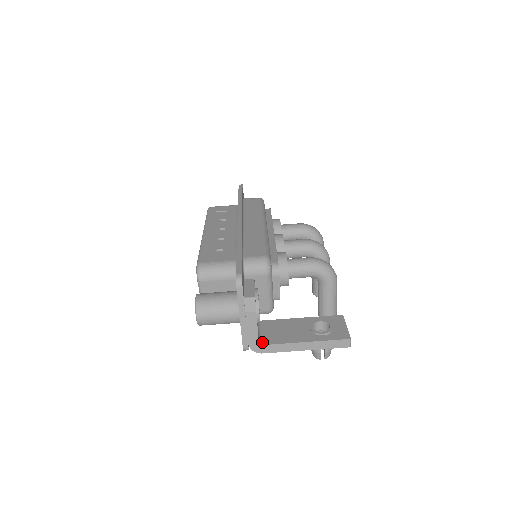
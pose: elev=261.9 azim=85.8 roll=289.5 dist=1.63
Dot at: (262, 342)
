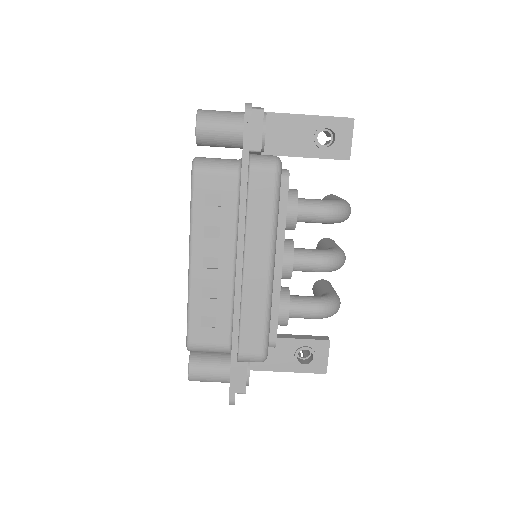
Dot at: occluded
